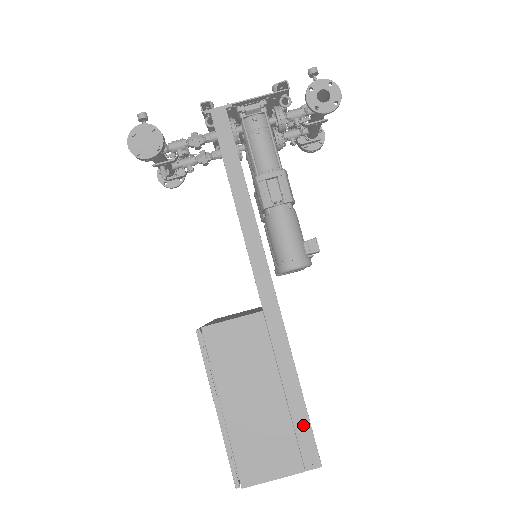
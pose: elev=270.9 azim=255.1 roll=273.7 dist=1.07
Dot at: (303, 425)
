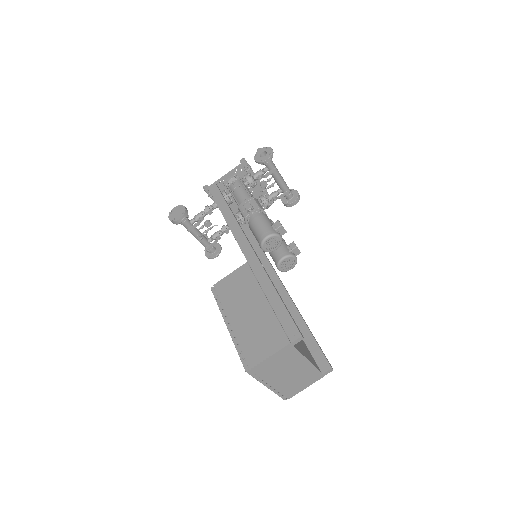
Dot at: (283, 315)
